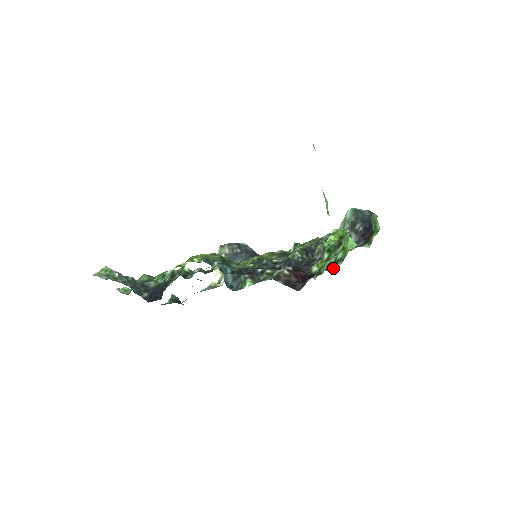
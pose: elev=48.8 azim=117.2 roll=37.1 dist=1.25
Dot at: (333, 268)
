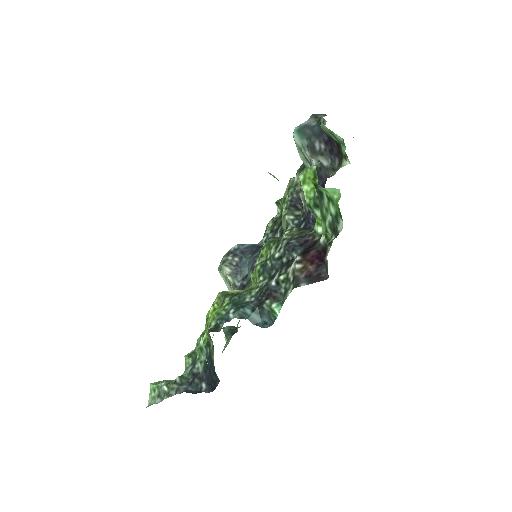
Dot at: (338, 230)
